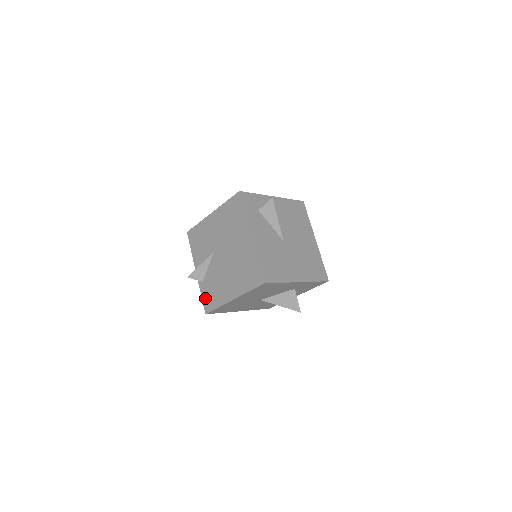
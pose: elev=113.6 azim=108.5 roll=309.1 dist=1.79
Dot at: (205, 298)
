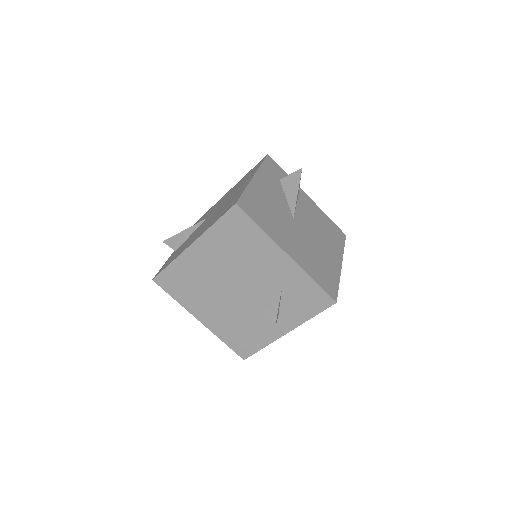
Dot at: (165, 264)
